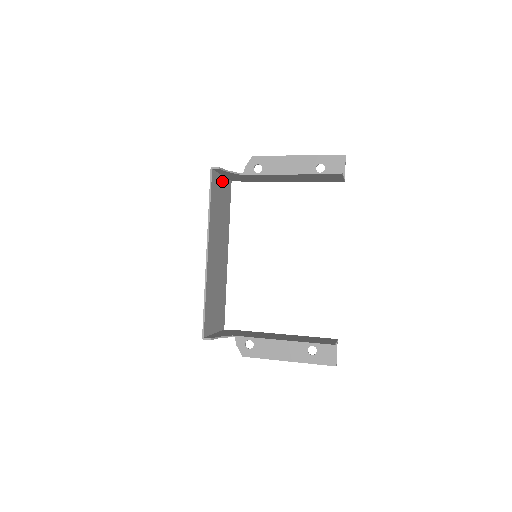
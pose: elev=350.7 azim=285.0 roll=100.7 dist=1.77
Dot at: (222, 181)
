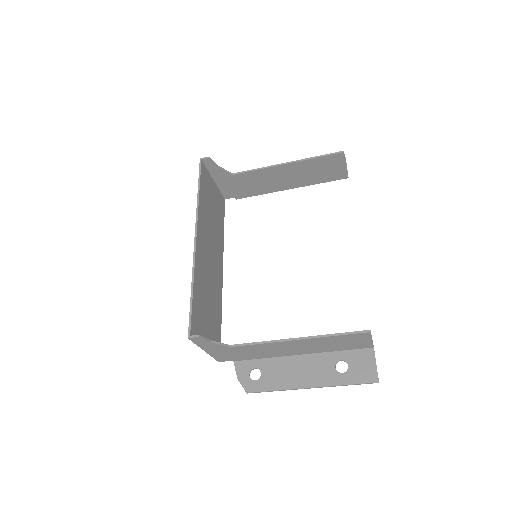
Dot at: (214, 186)
